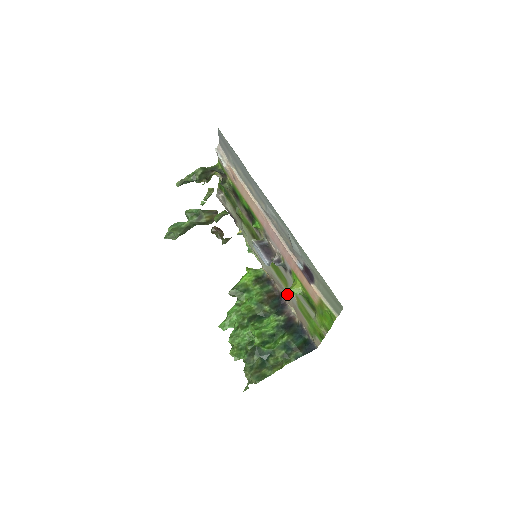
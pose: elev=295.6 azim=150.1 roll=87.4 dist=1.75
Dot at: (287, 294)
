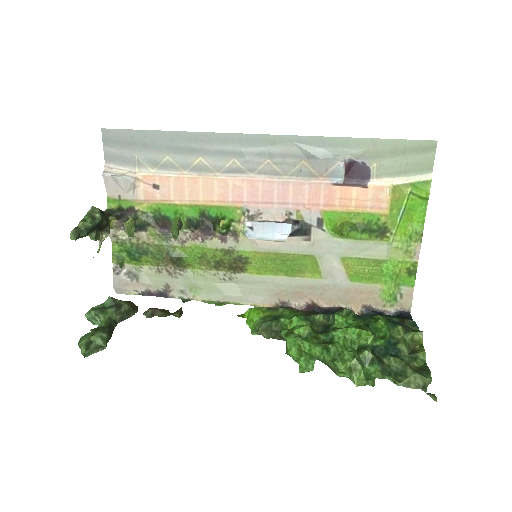
Dot at: (321, 287)
